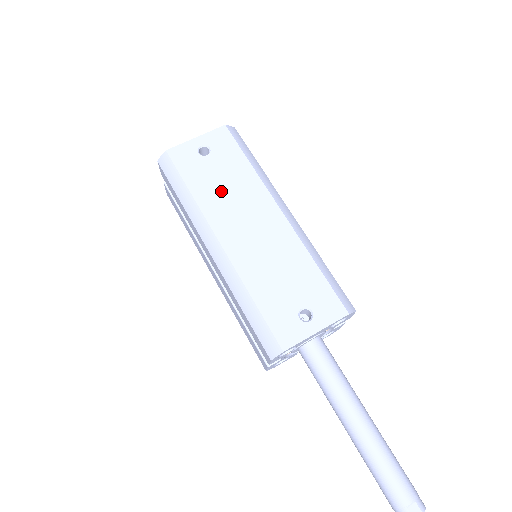
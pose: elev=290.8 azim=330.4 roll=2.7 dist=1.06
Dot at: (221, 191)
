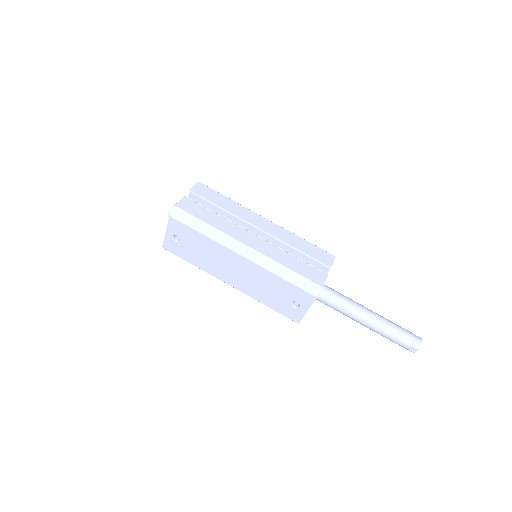
Dot at: (205, 258)
